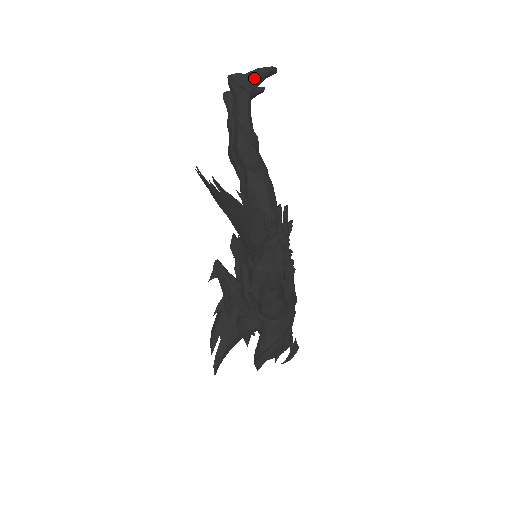
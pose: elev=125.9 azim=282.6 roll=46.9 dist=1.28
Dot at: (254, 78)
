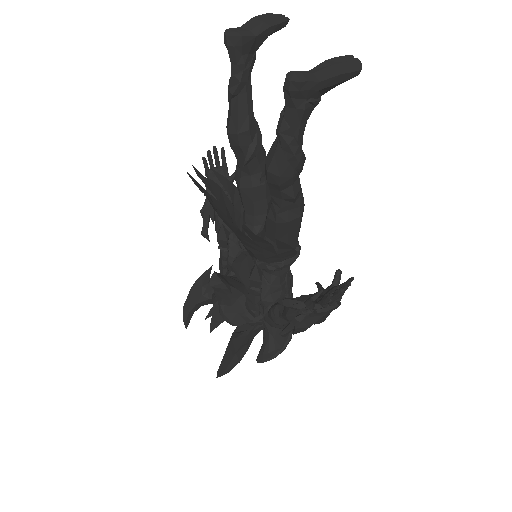
Dot at: (329, 86)
